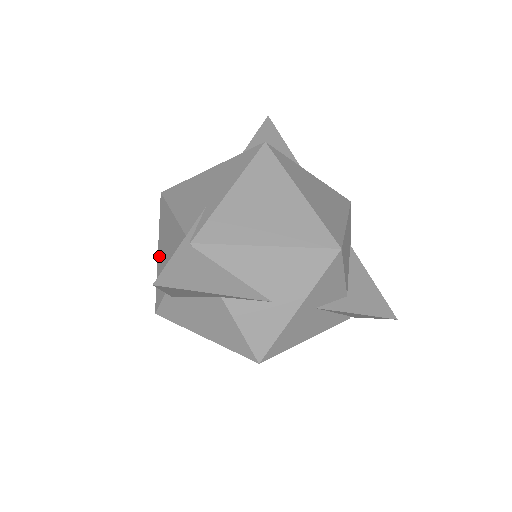
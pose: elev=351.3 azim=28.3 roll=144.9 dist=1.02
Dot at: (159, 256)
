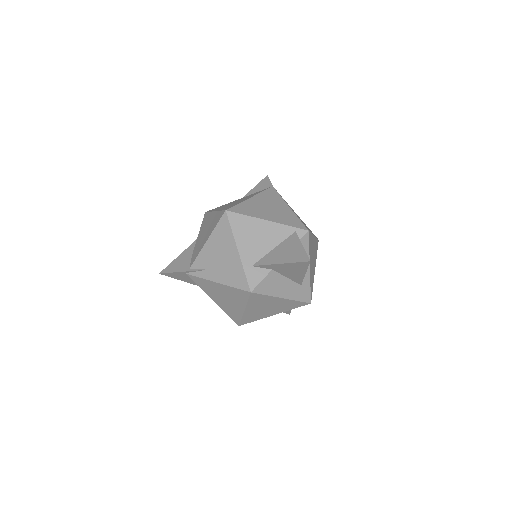
Dot at: (212, 215)
